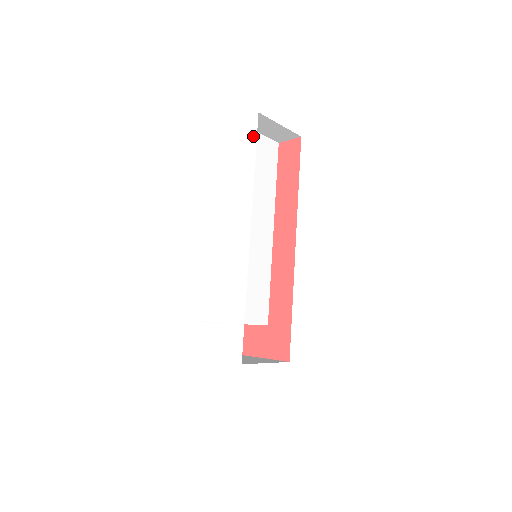
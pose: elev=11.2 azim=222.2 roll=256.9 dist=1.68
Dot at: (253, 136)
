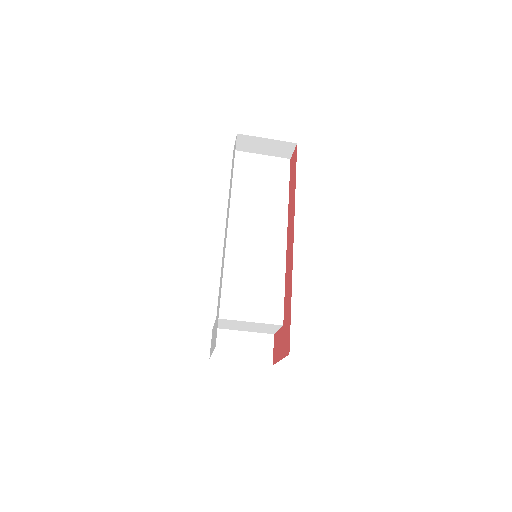
Dot at: (234, 153)
